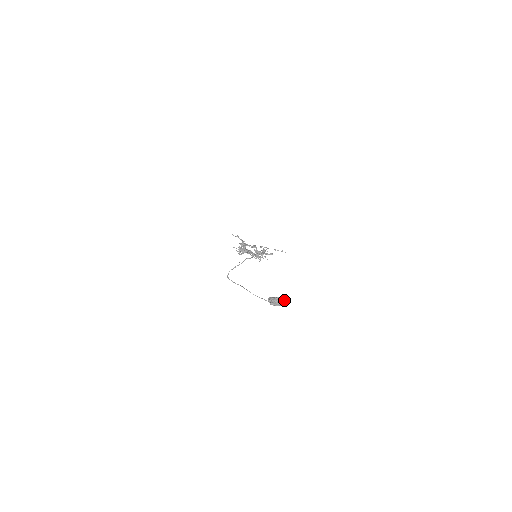
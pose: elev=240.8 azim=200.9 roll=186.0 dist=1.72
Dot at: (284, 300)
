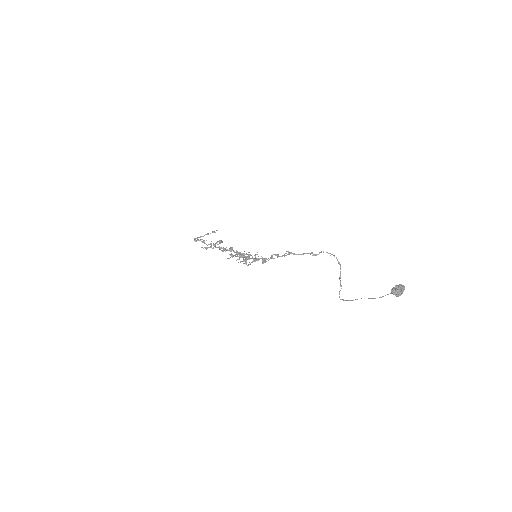
Dot at: (403, 285)
